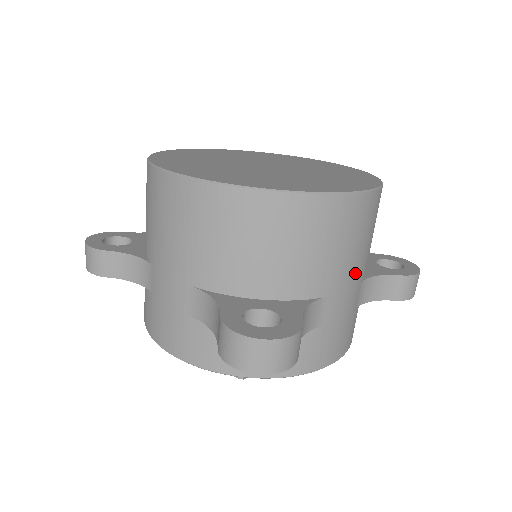
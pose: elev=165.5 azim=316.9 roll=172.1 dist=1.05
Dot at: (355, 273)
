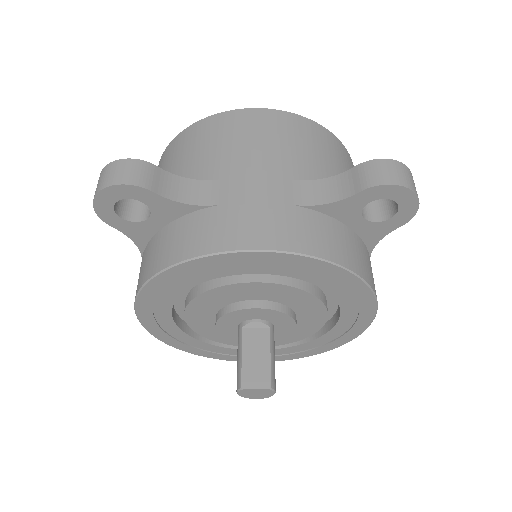
Dot at: (265, 164)
